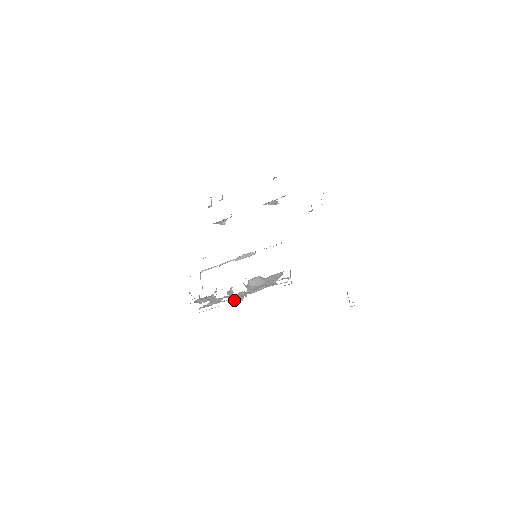
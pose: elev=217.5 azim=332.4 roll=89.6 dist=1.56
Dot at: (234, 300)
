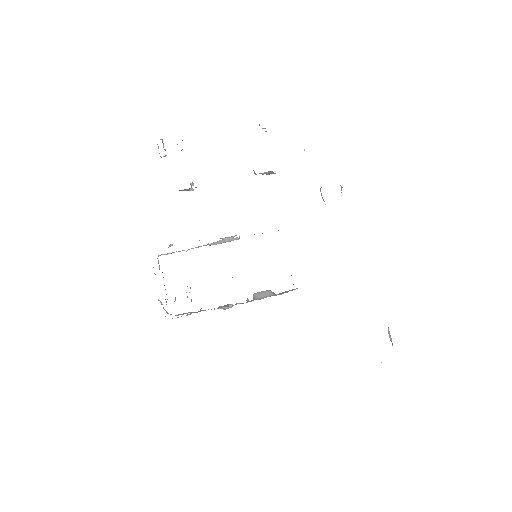
Dot at: (222, 308)
